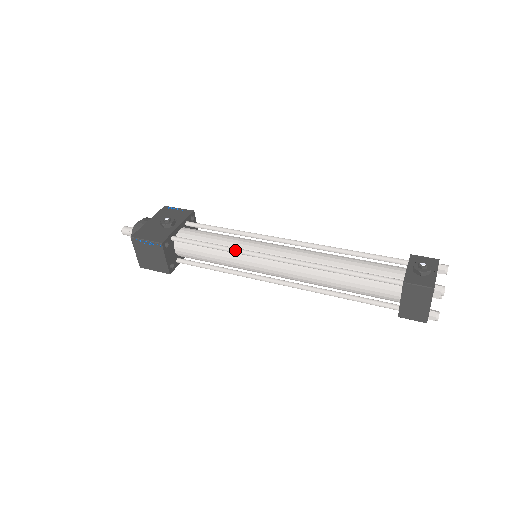
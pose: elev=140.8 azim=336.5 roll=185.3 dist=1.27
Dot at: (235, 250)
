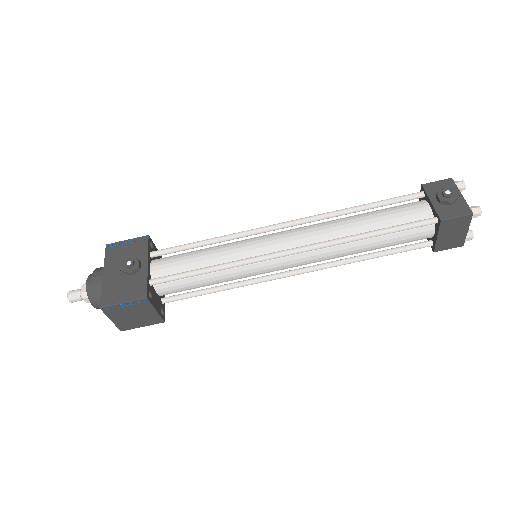
Dot at: (238, 264)
